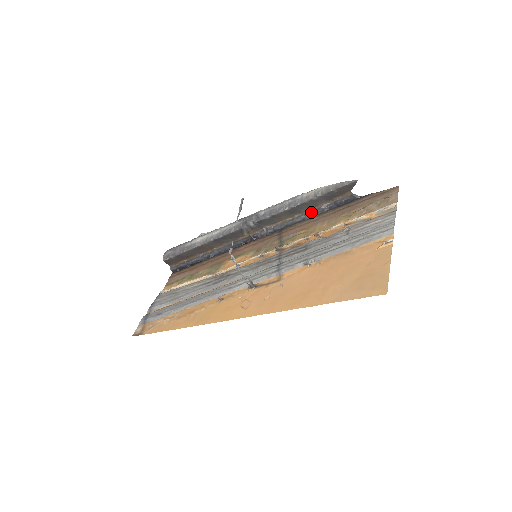
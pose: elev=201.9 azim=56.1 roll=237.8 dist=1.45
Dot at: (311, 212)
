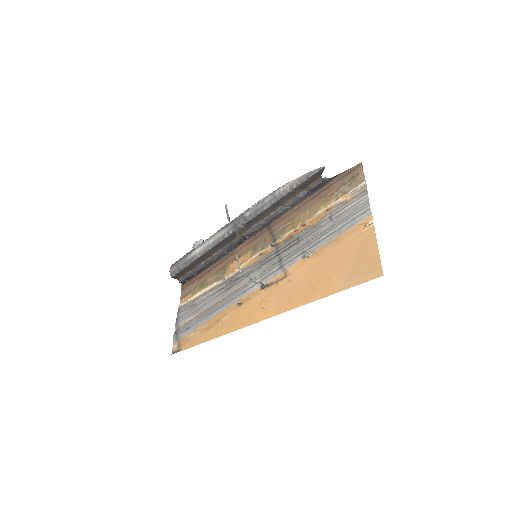
Dot at: (291, 202)
